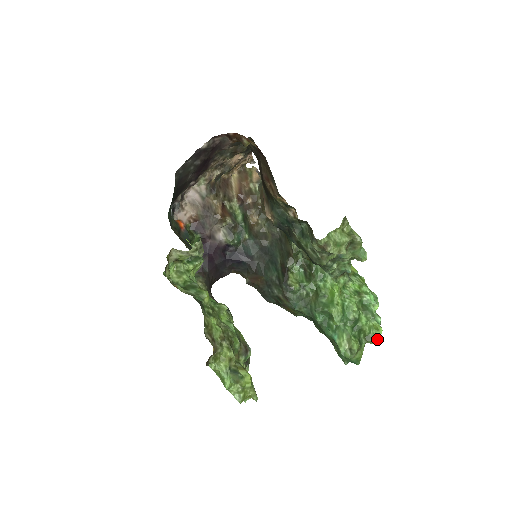
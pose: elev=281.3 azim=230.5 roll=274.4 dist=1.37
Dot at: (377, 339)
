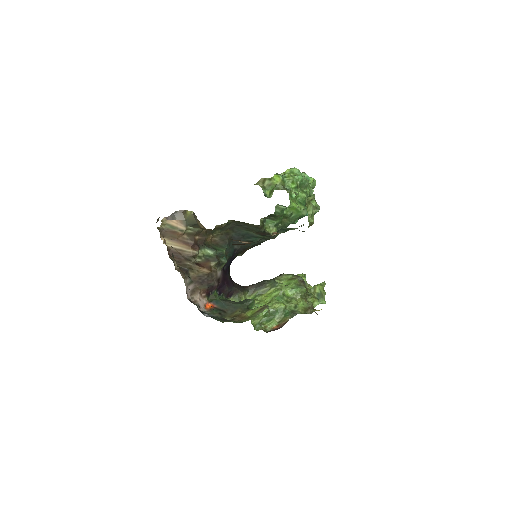
Dot at: (315, 184)
